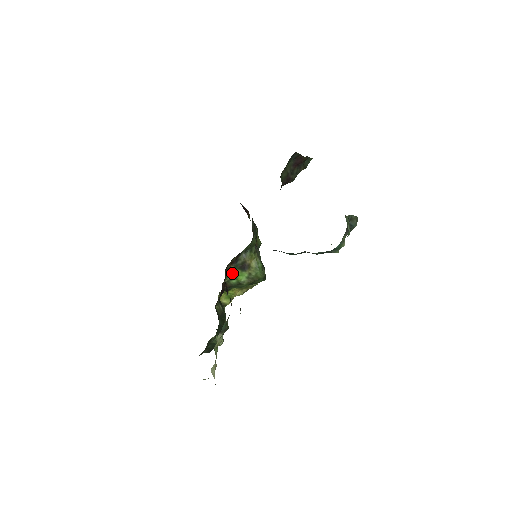
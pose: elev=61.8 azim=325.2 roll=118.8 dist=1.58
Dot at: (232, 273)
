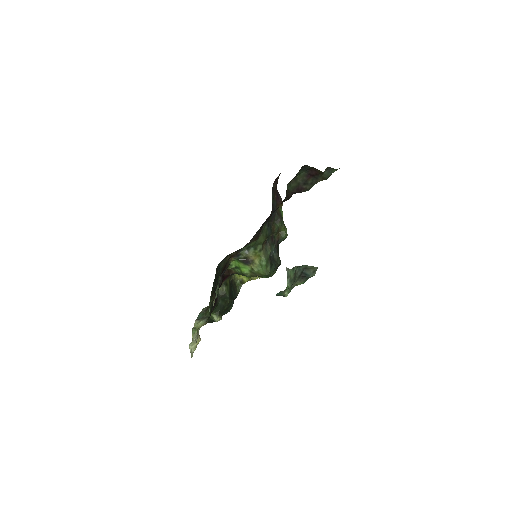
Dot at: (236, 263)
